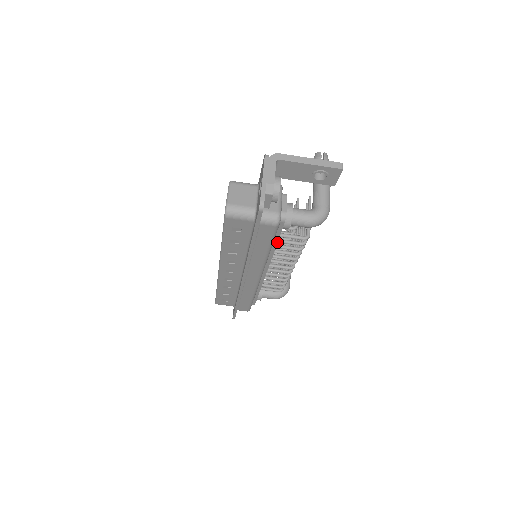
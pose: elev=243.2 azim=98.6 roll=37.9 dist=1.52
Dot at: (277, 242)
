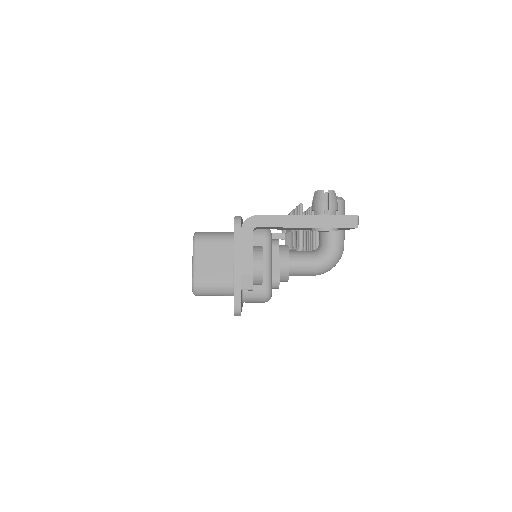
Dot at: occluded
